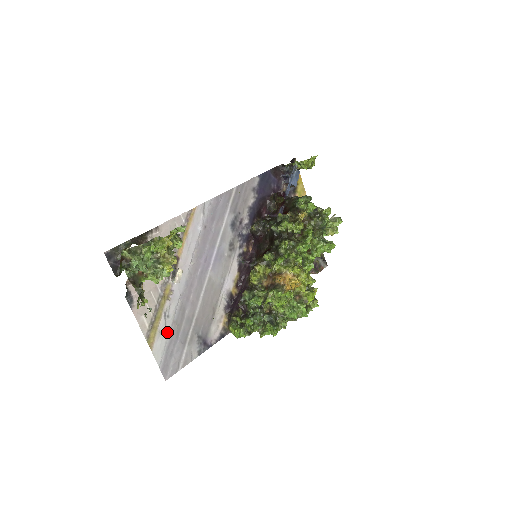
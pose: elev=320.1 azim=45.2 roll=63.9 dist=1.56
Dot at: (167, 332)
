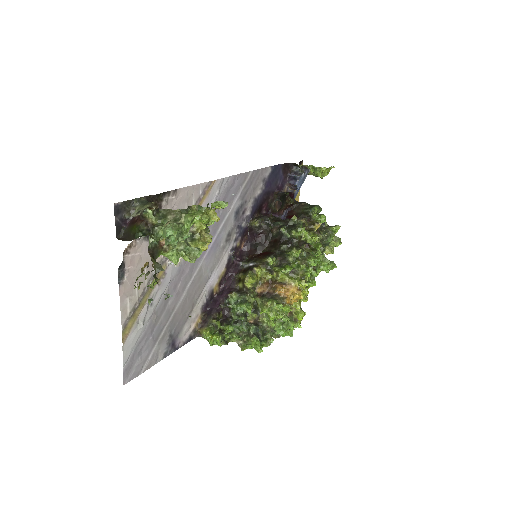
Dot at: (144, 324)
